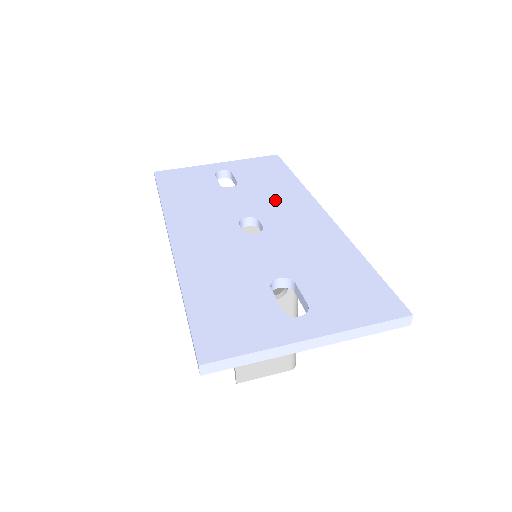
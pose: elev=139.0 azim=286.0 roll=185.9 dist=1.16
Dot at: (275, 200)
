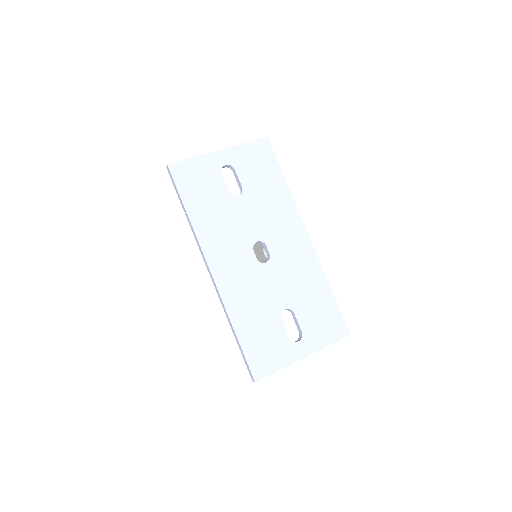
Dot at: (274, 217)
